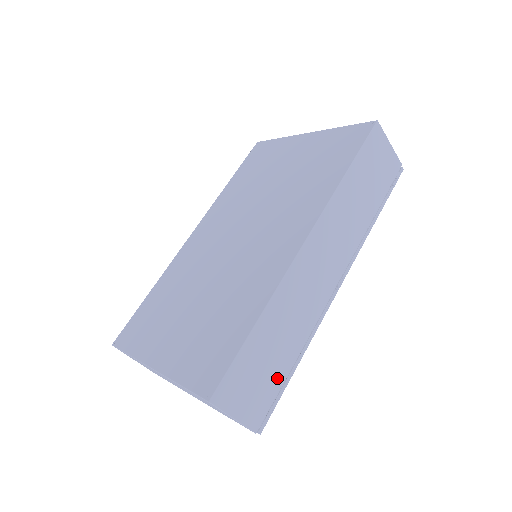
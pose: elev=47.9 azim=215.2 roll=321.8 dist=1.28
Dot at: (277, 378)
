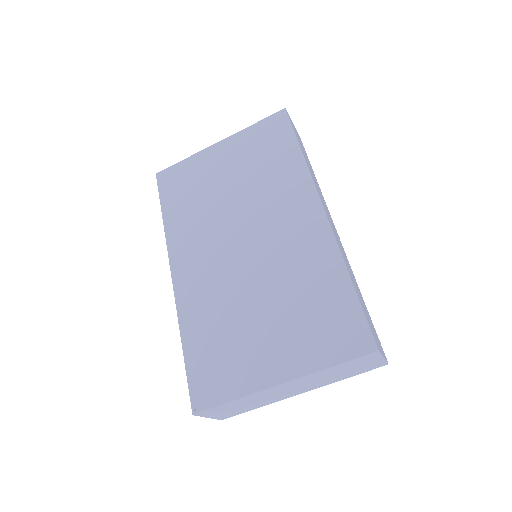
Dot at: (370, 318)
